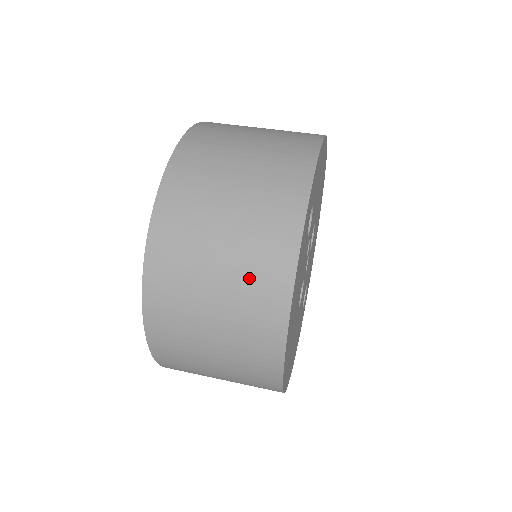
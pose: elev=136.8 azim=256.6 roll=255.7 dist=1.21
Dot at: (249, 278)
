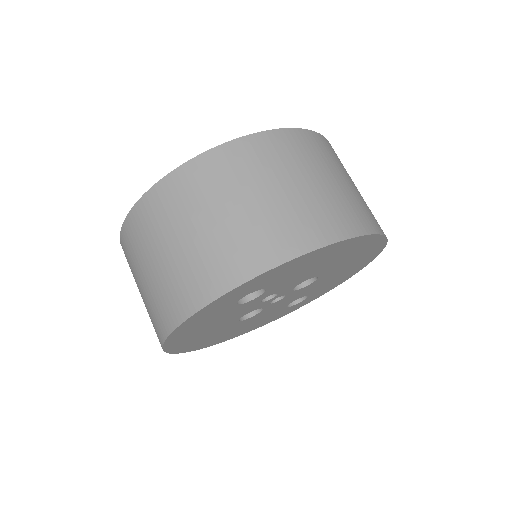
Dot at: (153, 304)
